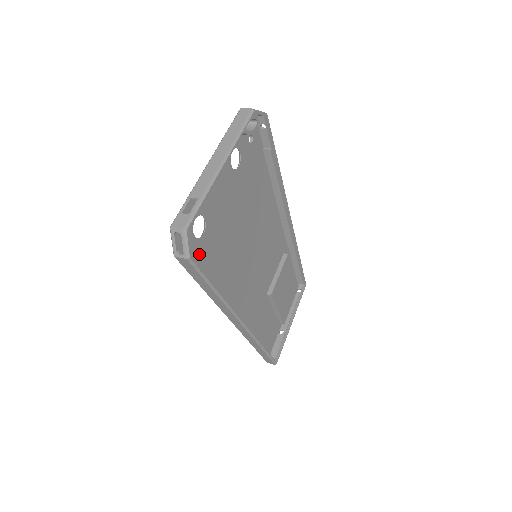
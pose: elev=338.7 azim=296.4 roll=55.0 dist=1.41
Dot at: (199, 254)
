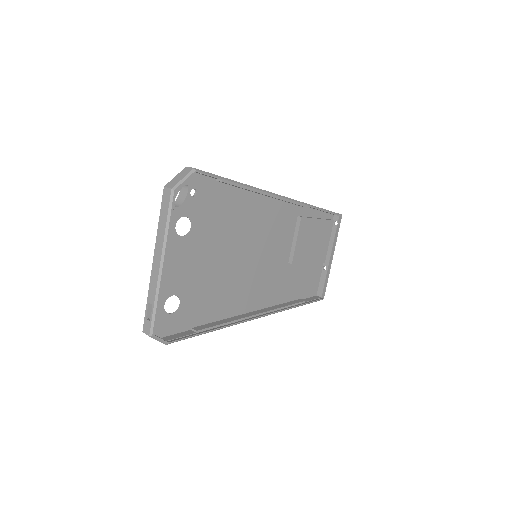
Dot at: (184, 317)
